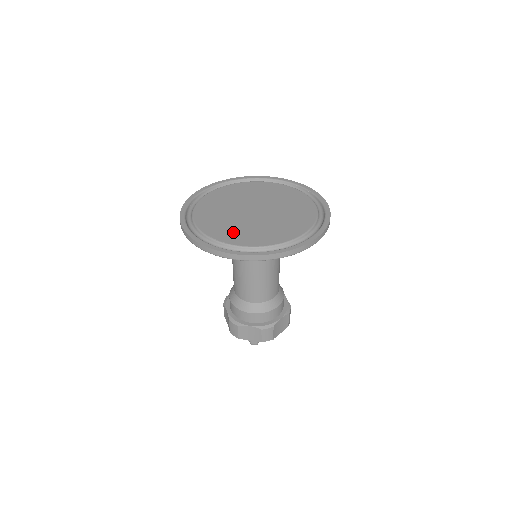
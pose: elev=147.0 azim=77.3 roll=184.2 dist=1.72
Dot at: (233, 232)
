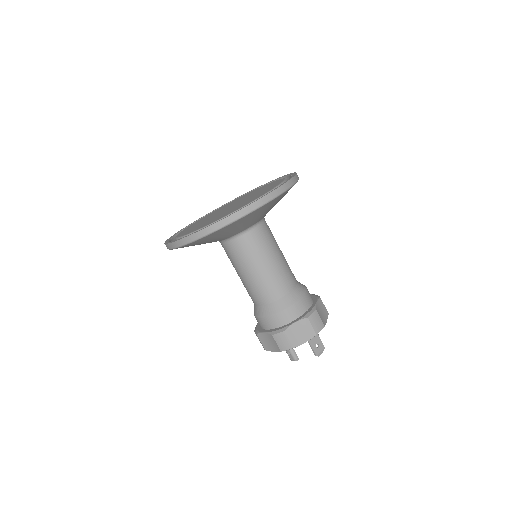
Dot at: (193, 228)
